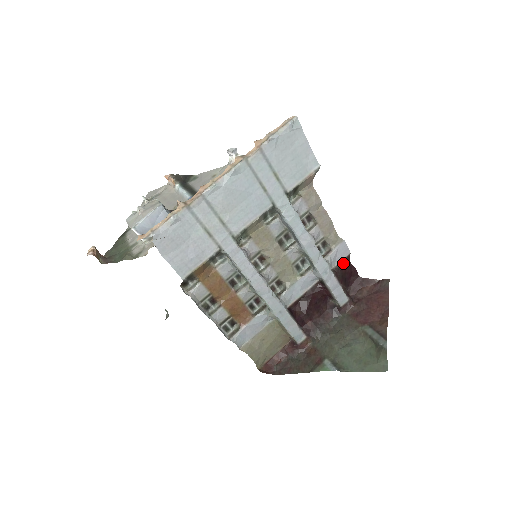
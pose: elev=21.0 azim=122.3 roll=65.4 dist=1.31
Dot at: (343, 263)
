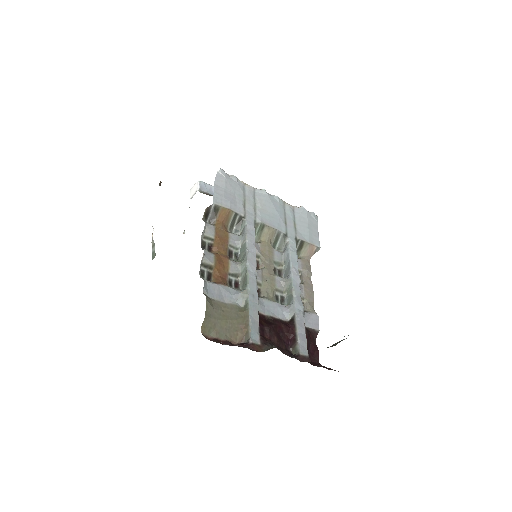
Dot at: (311, 332)
